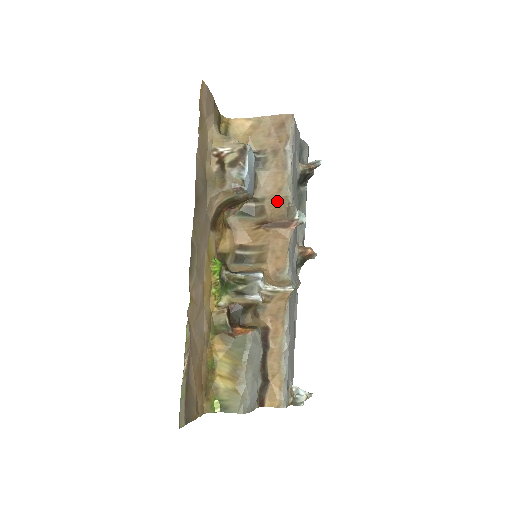
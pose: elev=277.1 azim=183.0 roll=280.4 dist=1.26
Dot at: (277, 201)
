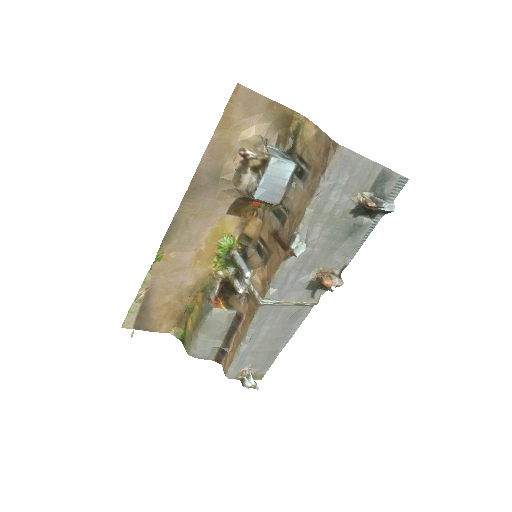
Dot at: (293, 221)
